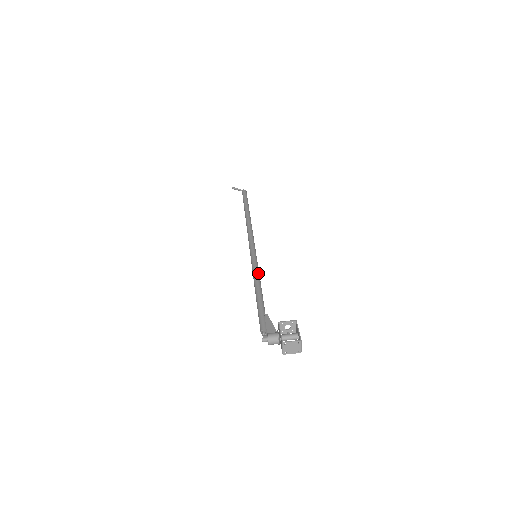
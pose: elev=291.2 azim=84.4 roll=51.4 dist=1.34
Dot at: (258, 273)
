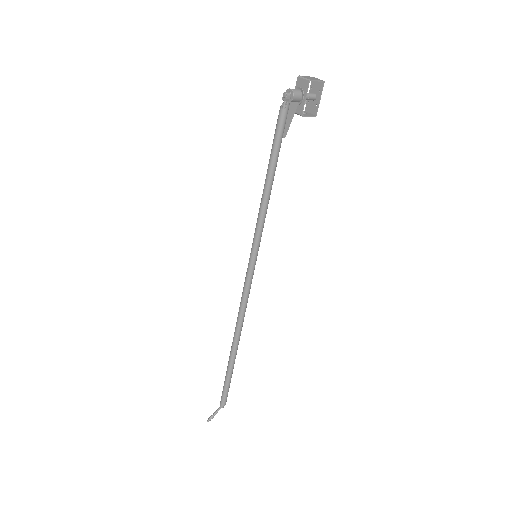
Dot at: (262, 215)
